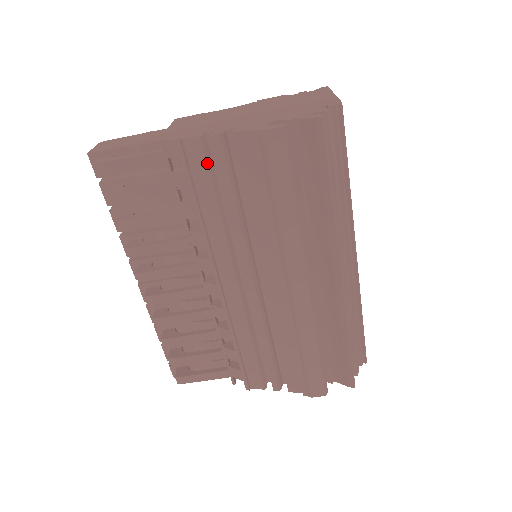
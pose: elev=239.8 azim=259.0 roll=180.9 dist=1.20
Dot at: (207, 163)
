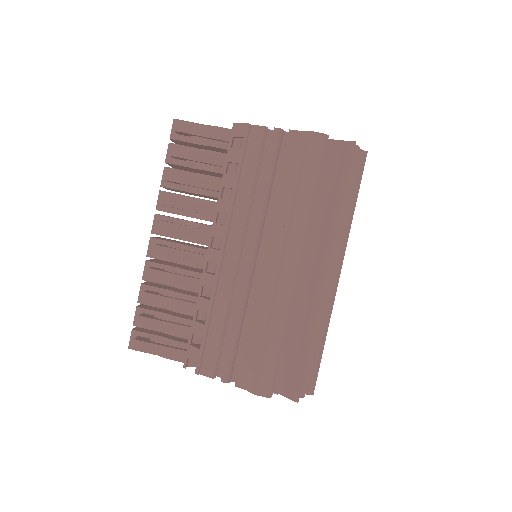
Dot at: (261, 147)
